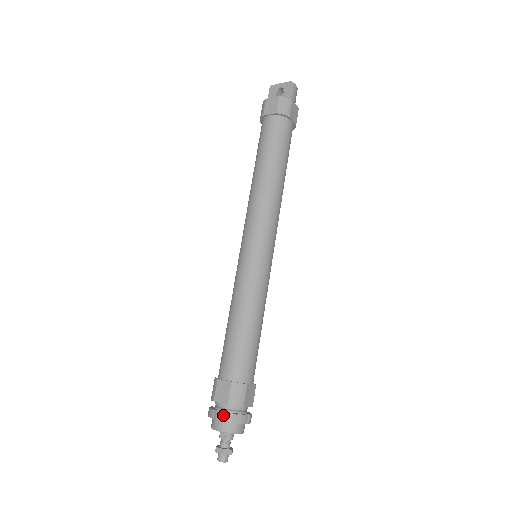
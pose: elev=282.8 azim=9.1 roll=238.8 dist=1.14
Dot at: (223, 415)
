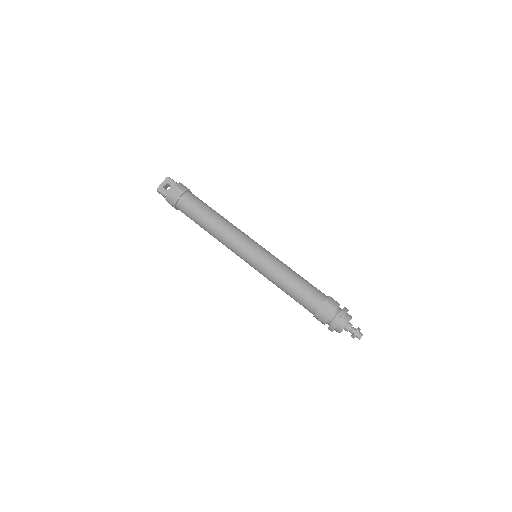
Dot at: (341, 314)
